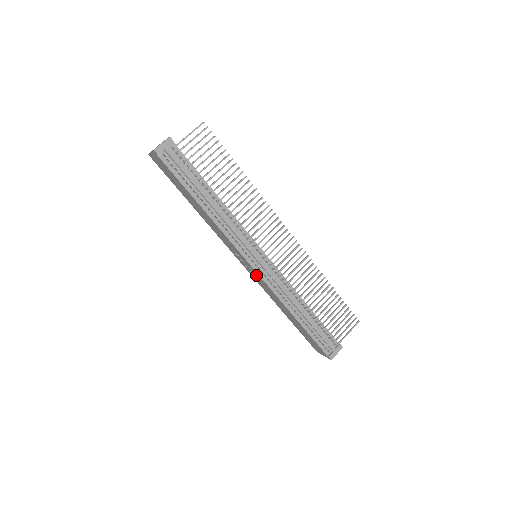
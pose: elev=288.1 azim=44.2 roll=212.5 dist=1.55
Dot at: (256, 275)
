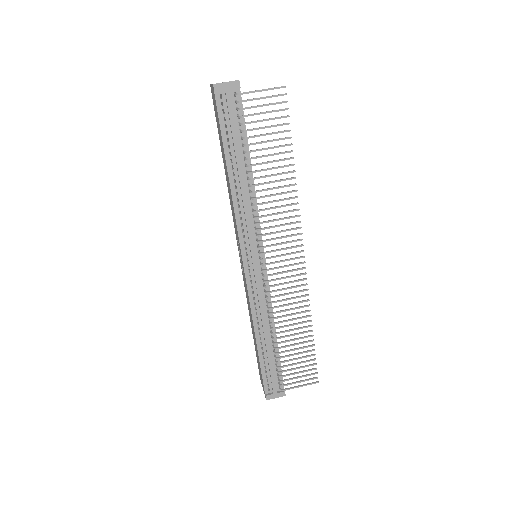
Dot at: occluded
